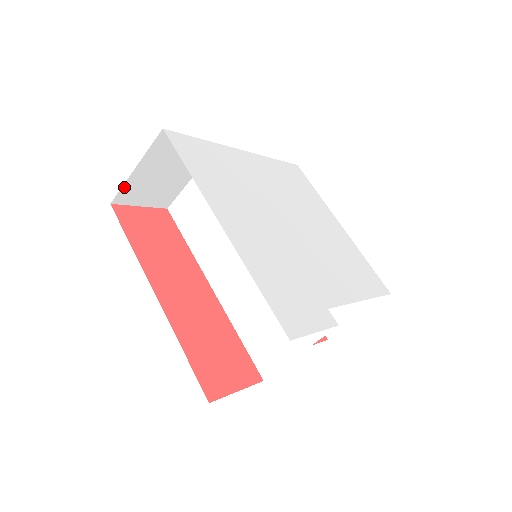
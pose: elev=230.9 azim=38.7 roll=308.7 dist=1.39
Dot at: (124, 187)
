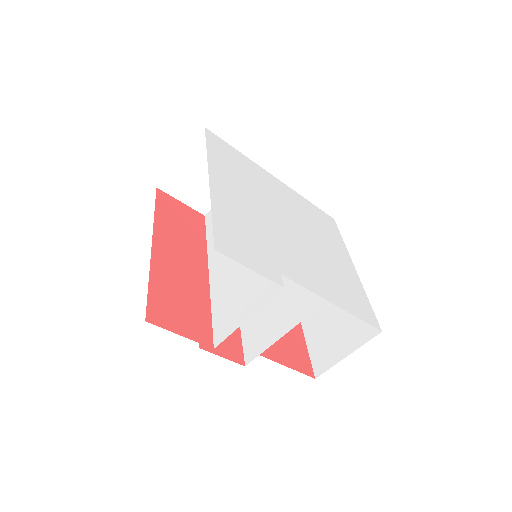
Dot at: (169, 175)
